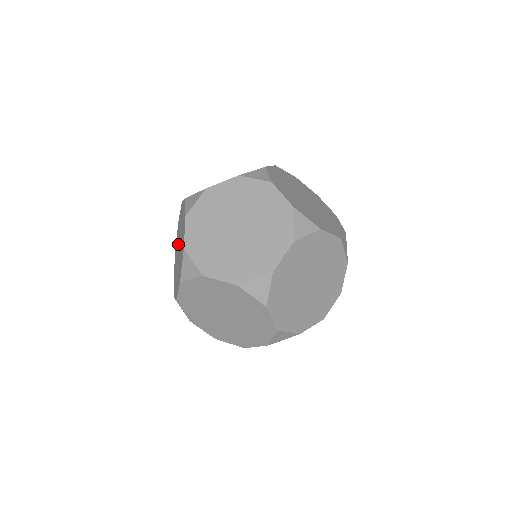
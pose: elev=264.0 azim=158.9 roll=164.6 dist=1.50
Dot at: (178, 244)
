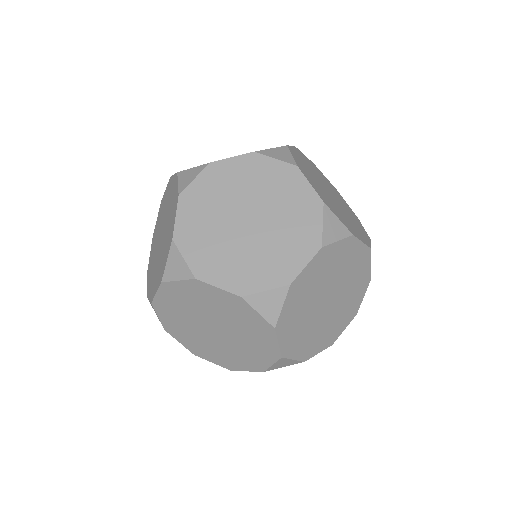
Dot at: occluded
